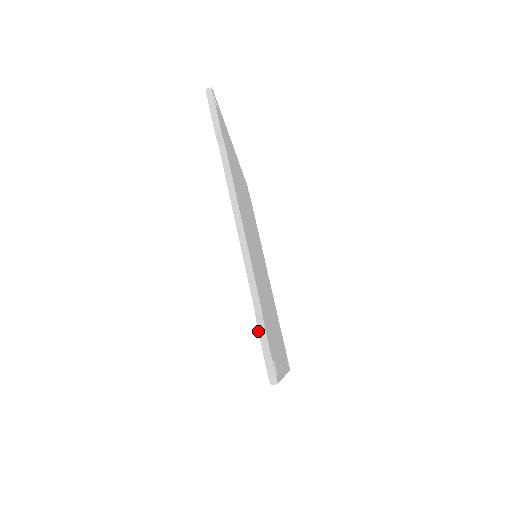
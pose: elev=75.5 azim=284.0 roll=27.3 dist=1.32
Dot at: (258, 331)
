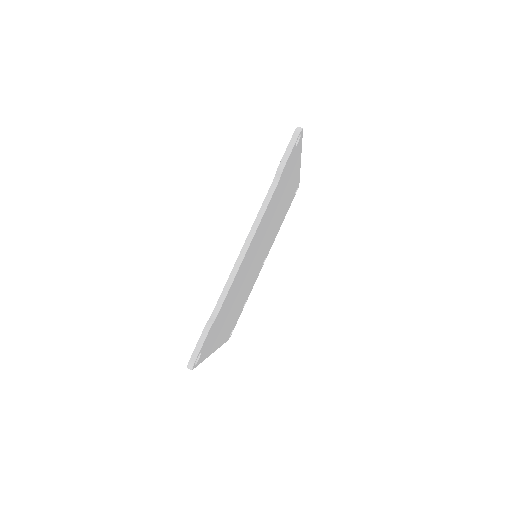
Dot at: (203, 330)
